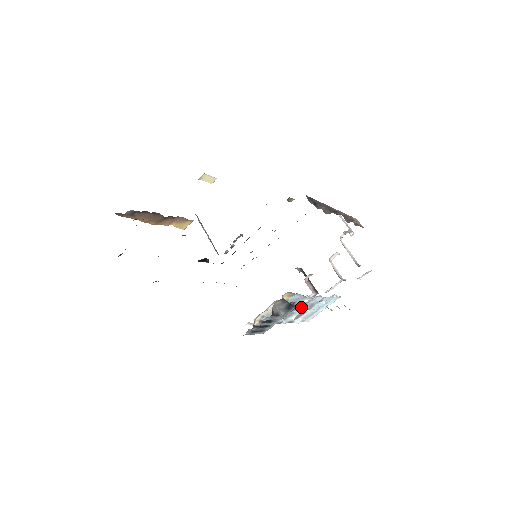
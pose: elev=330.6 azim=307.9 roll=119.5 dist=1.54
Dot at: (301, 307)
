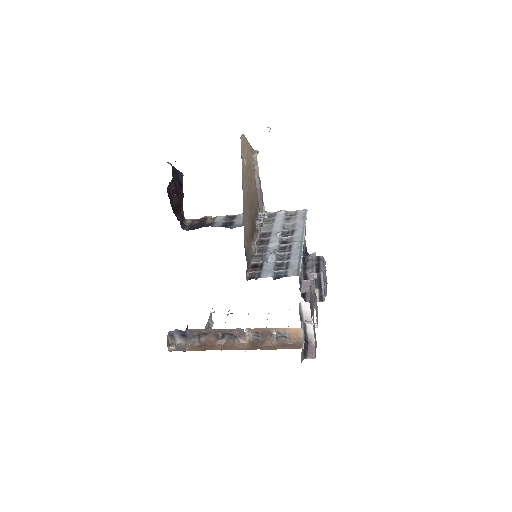
Dot at: occluded
